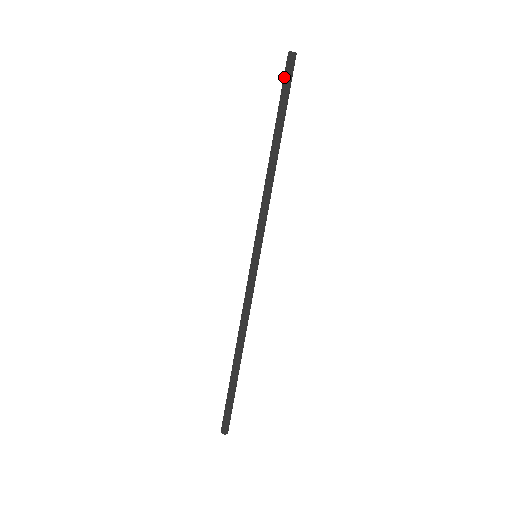
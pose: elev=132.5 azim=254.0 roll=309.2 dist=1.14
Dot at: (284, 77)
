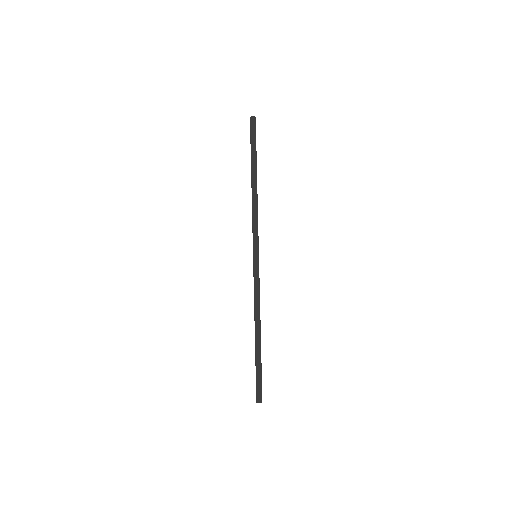
Dot at: (251, 132)
